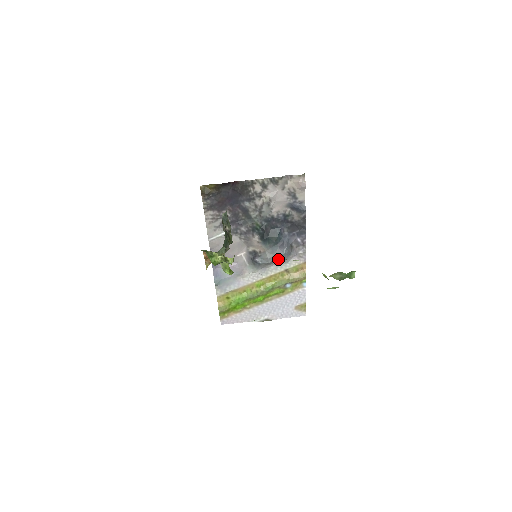
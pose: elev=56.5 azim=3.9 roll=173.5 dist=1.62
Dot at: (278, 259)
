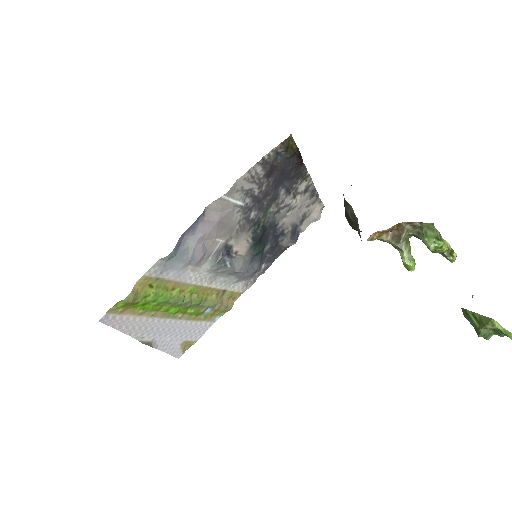
Dot at: (244, 273)
